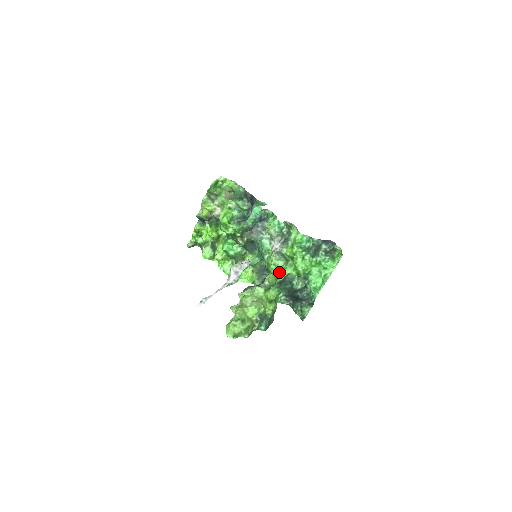
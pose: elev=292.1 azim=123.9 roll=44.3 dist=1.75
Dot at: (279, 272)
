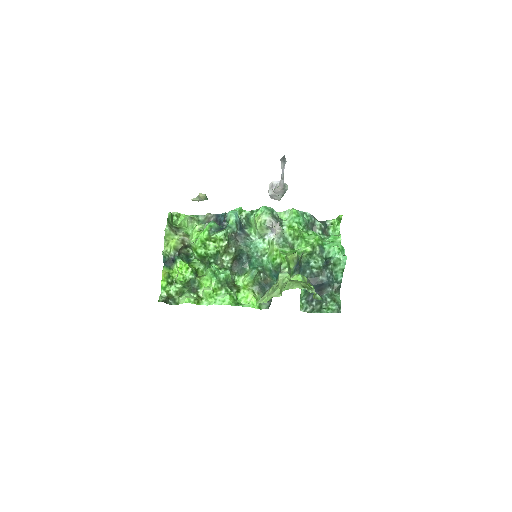
Dot at: occluded
